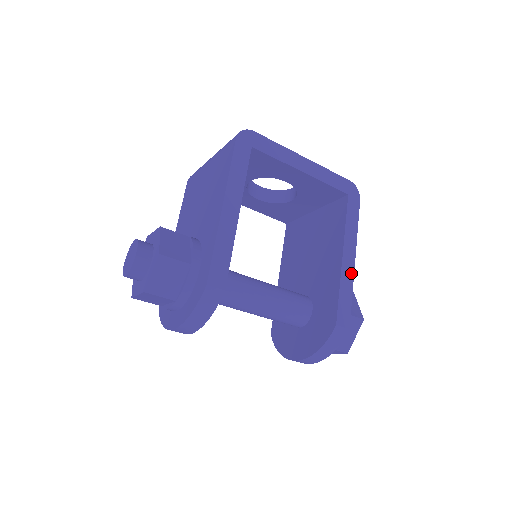
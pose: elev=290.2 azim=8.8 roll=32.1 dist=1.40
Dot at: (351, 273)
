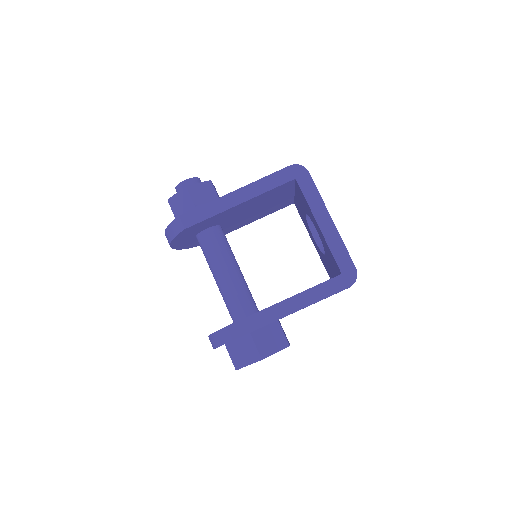
Dot at: (278, 316)
